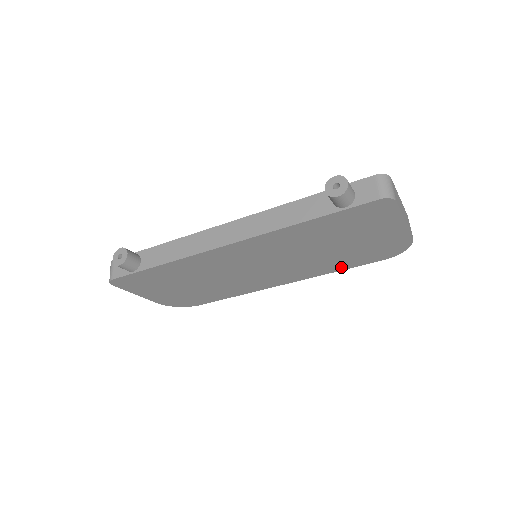
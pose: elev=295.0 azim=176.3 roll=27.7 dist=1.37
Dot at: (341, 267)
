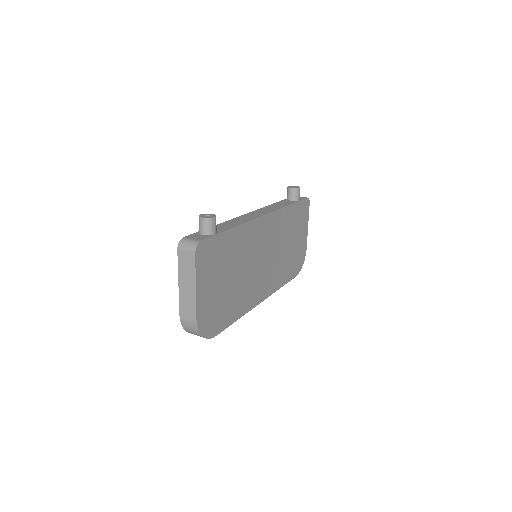
Dot at: (284, 280)
